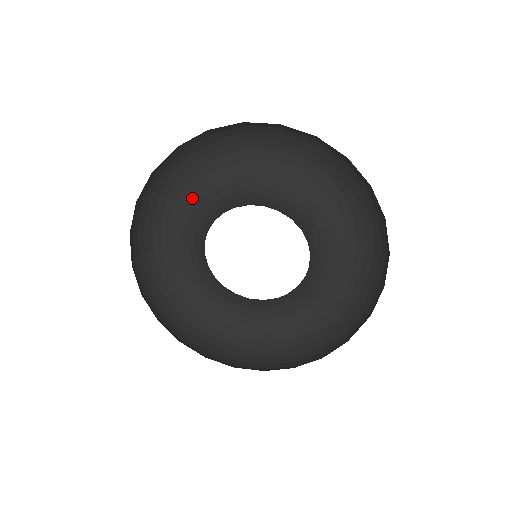
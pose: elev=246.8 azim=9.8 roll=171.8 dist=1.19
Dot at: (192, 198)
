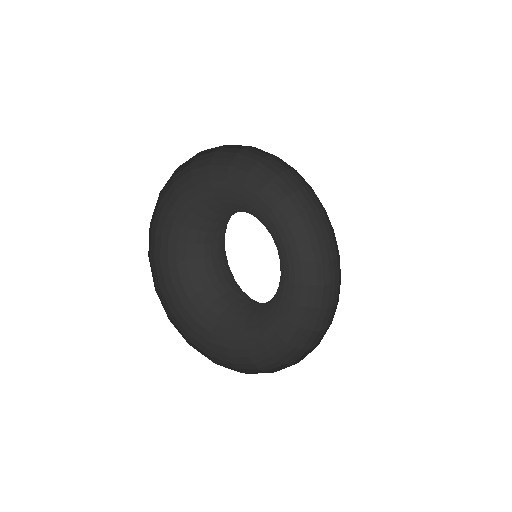
Dot at: (174, 230)
